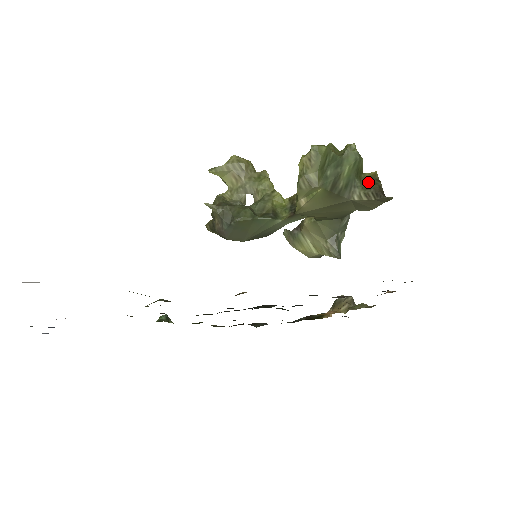
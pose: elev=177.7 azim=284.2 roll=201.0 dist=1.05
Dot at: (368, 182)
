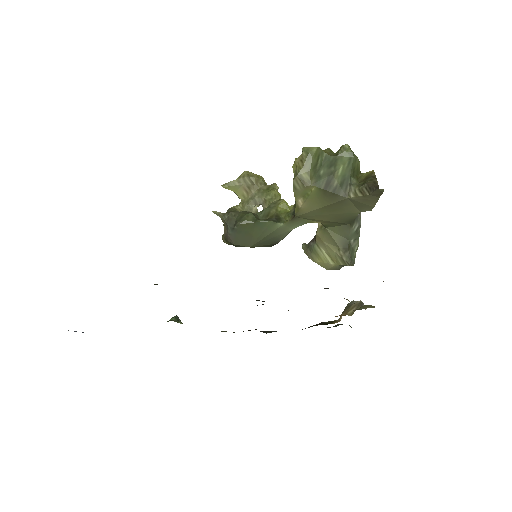
Dot at: (364, 180)
